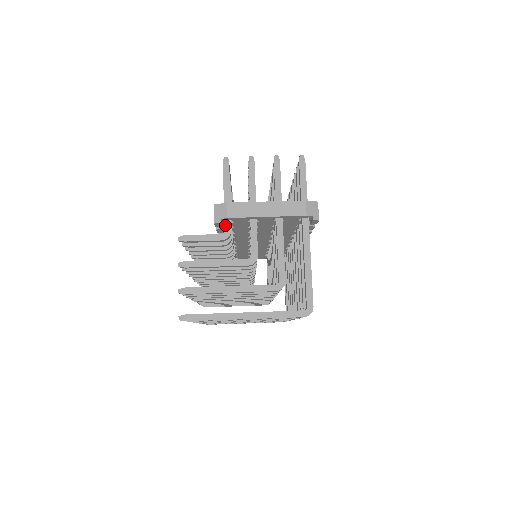
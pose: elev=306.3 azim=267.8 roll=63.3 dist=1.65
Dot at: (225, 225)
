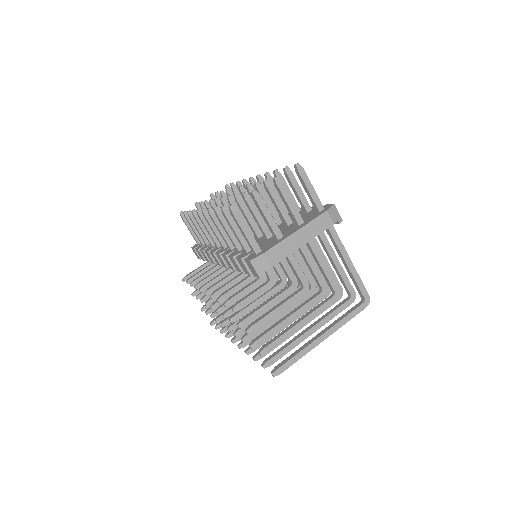
Dot at: (267, 272)
